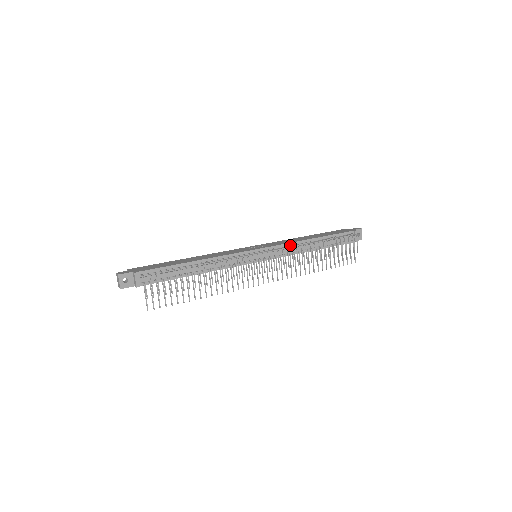
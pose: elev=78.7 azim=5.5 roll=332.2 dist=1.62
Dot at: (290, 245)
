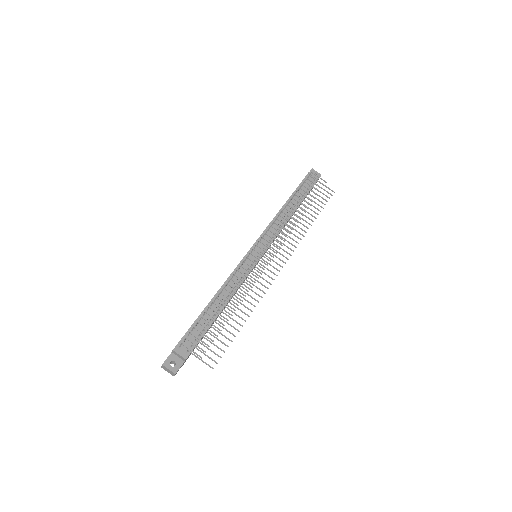
Dot at: occluded
